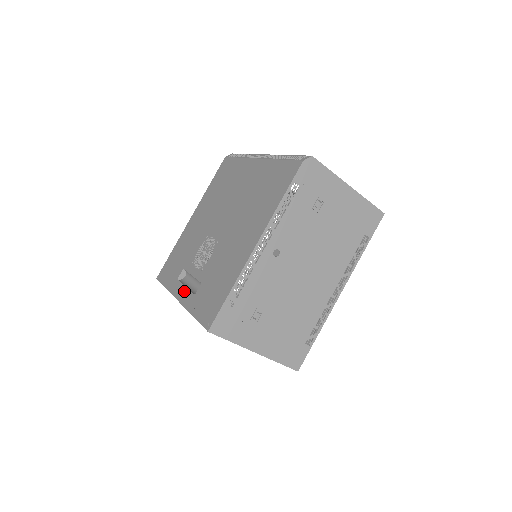
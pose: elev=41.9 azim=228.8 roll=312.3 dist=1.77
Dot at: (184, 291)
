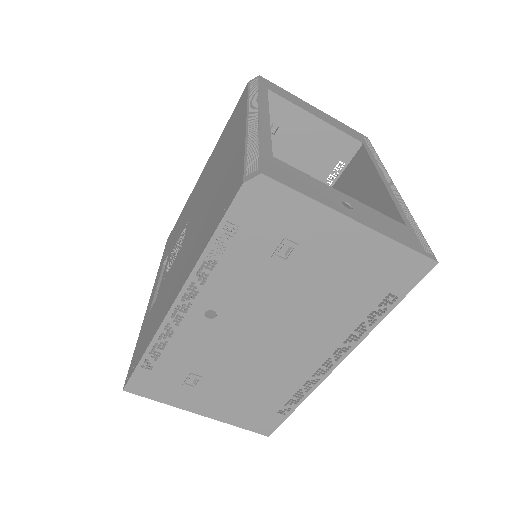
Dot at: (153, 293)
